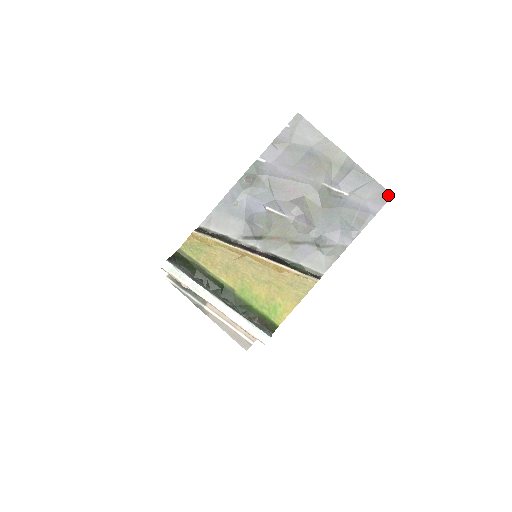
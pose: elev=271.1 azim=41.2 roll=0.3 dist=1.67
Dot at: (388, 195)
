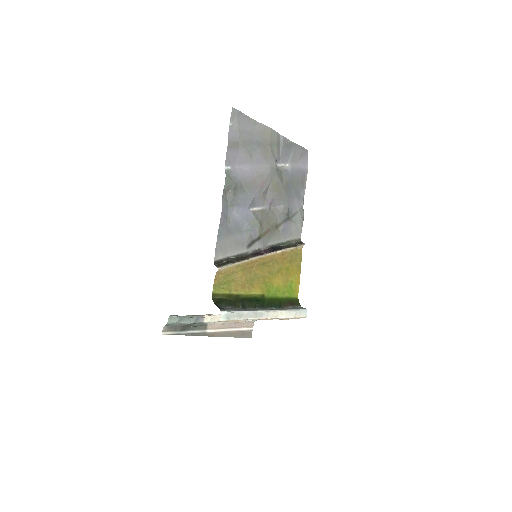
Dot at: (306, 152)
